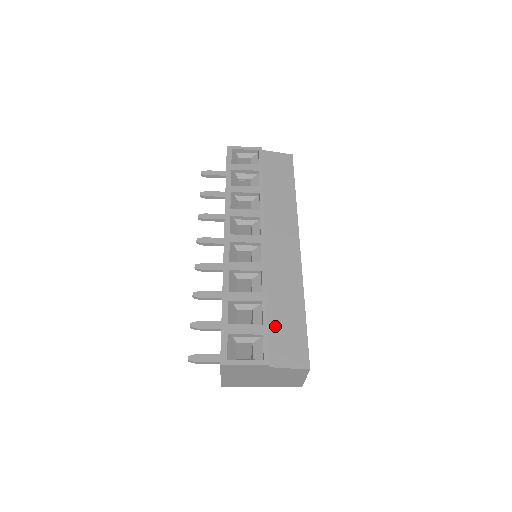
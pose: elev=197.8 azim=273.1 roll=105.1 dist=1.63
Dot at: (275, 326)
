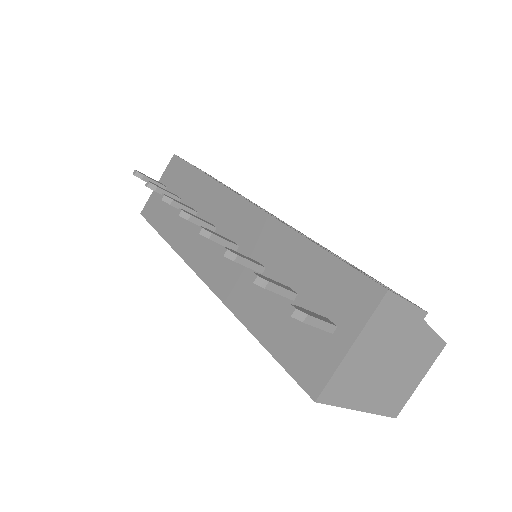
Dot at: occluded
